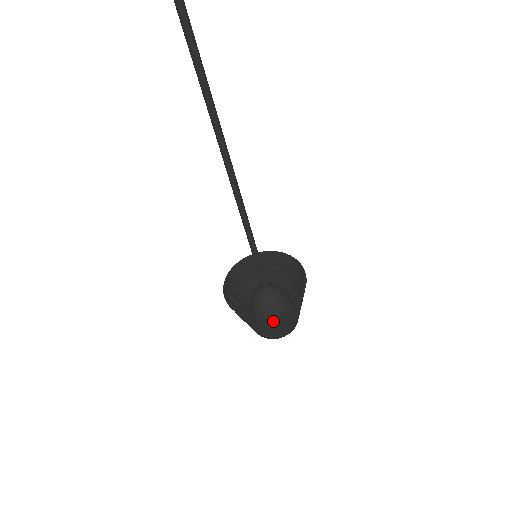
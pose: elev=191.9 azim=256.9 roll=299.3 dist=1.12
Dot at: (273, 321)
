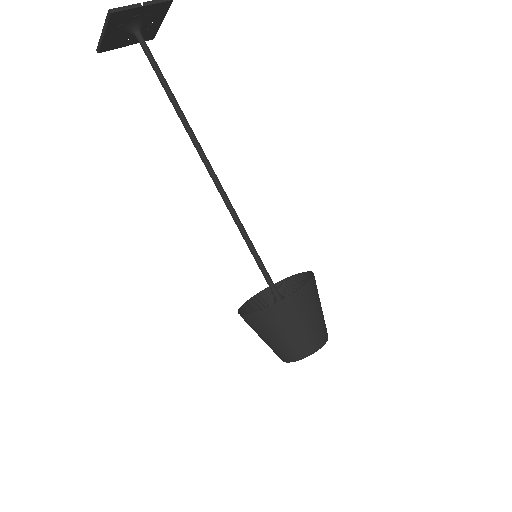
Dot at: (258, 322)
